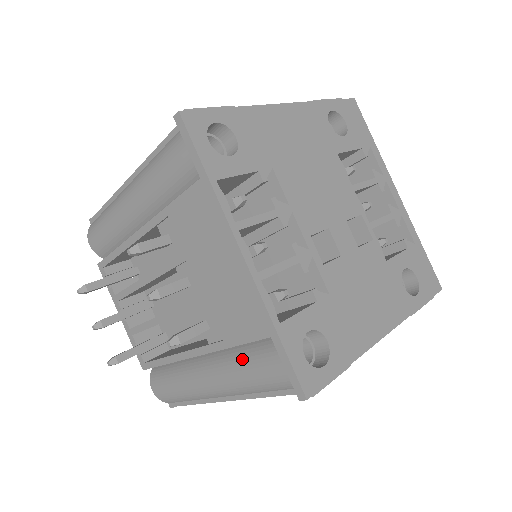
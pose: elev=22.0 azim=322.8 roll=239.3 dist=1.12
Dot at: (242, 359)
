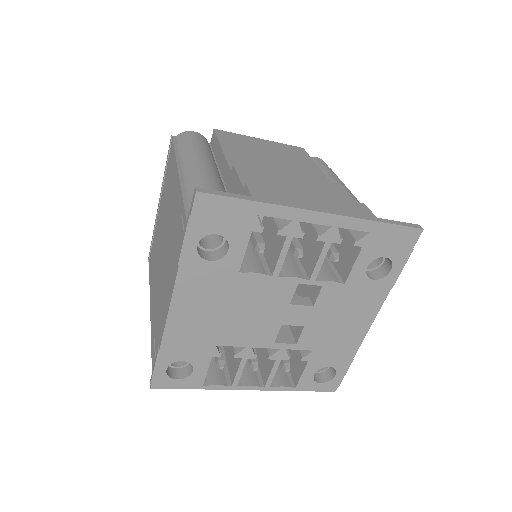
Dot at: occluded
